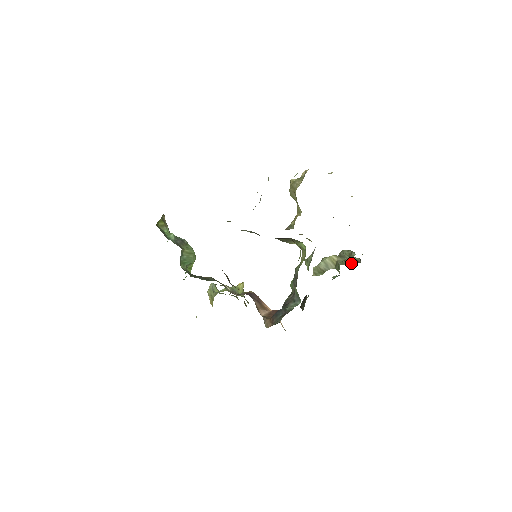
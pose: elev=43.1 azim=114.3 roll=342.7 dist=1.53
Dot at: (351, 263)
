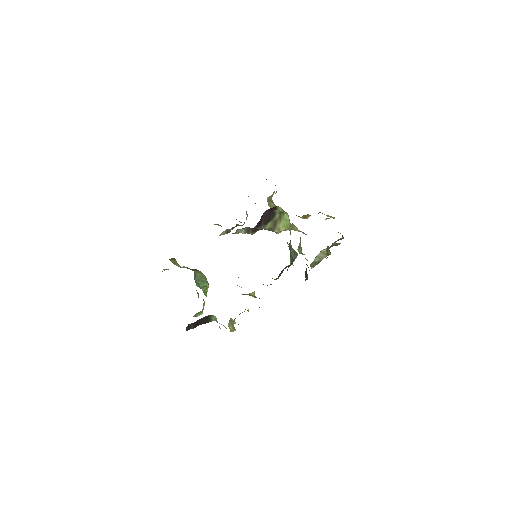
Dot at: occluded
